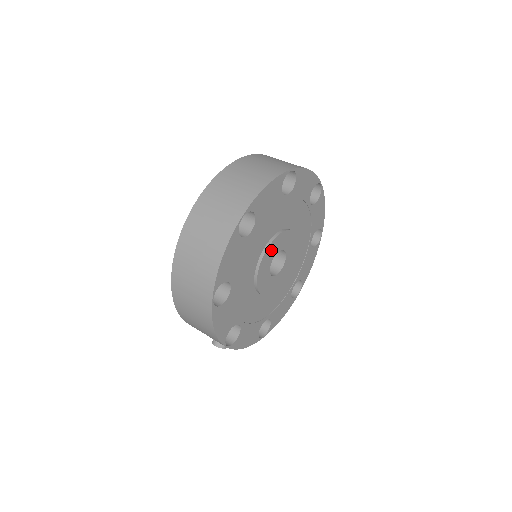
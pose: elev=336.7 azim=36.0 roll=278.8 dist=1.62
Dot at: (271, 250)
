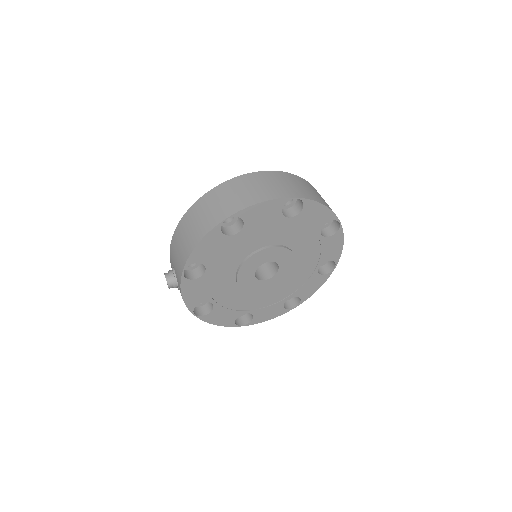
Dot at: (277, 253)
